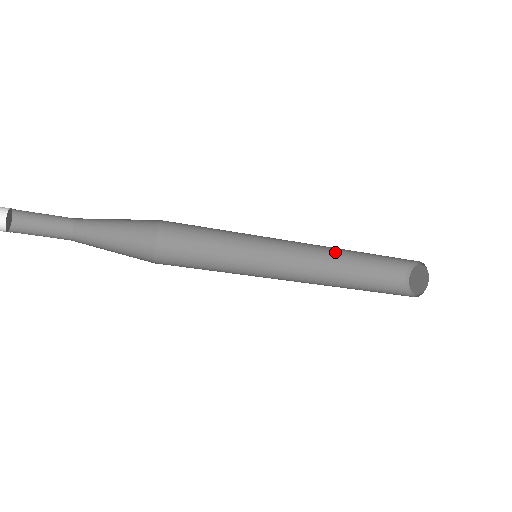
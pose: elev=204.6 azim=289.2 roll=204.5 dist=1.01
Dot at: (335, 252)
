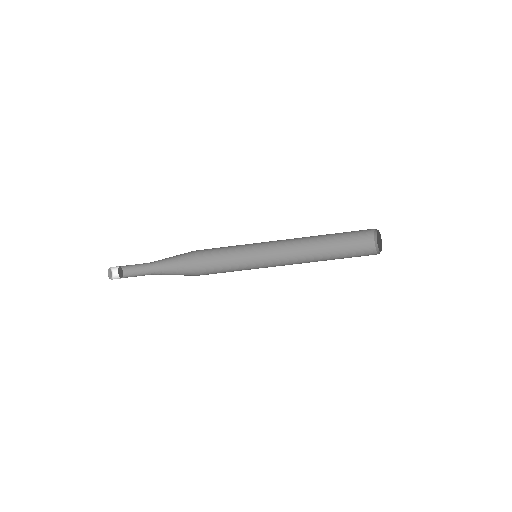
Dot at: (314, 252)
